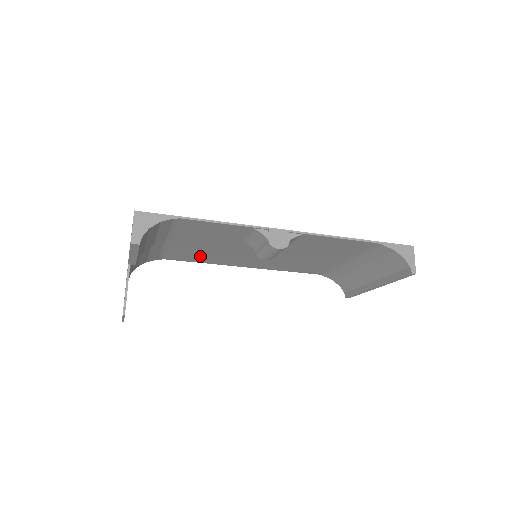
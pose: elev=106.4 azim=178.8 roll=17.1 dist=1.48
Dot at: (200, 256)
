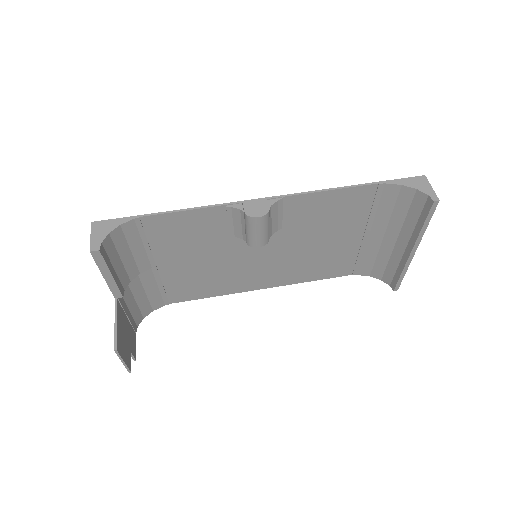
Dot at: (204, 284)
